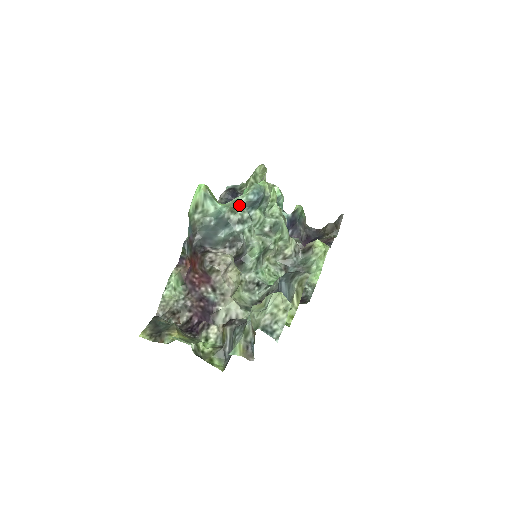
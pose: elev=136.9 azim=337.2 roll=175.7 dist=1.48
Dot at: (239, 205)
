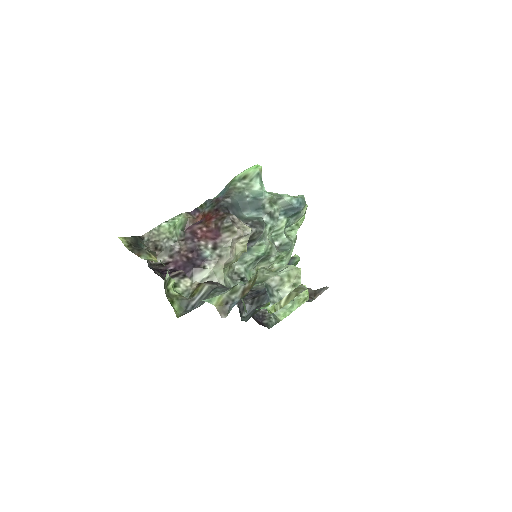
Dot at: (280, 201)
